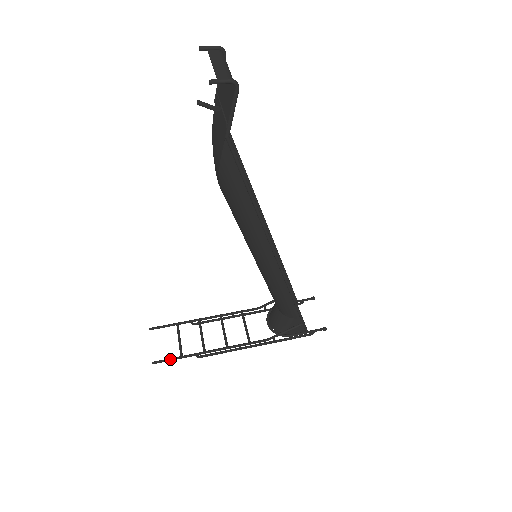
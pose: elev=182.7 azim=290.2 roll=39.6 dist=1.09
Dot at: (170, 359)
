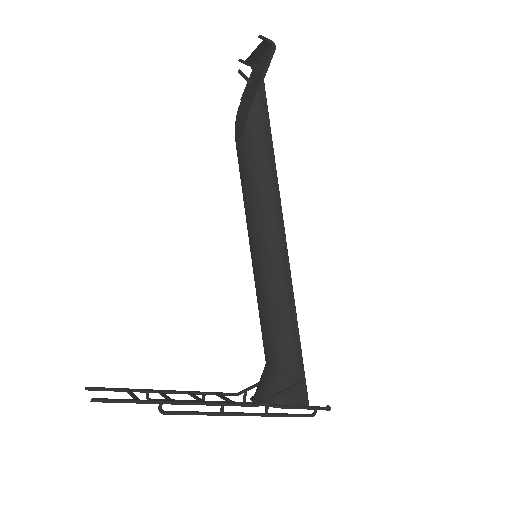
Dot at: (121, 399)
